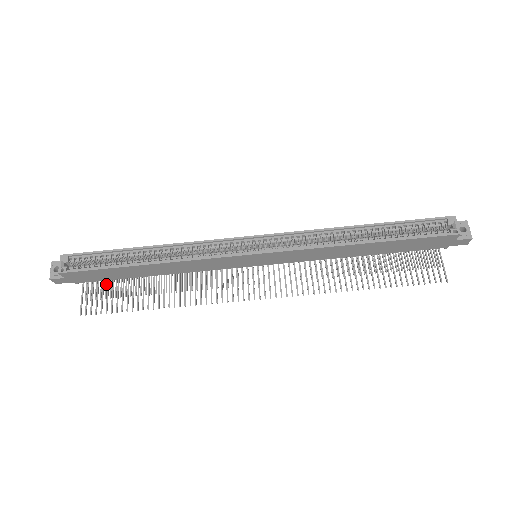
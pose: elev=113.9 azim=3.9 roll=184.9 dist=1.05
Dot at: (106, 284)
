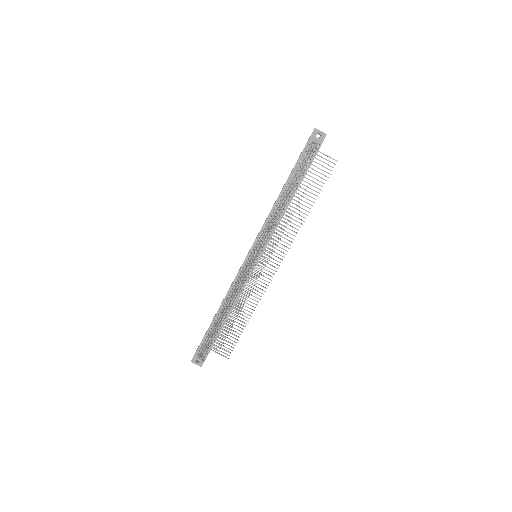
Dot at: occluded
